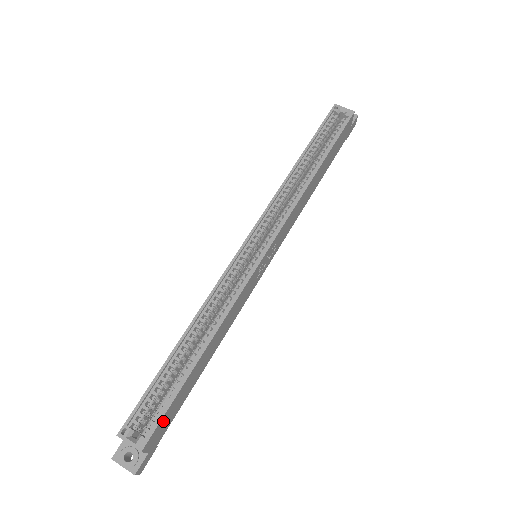
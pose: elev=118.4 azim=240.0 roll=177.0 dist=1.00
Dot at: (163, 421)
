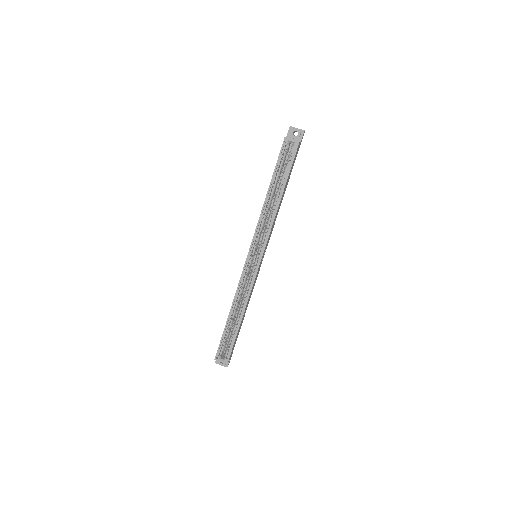
Dot at: (232, 349)
